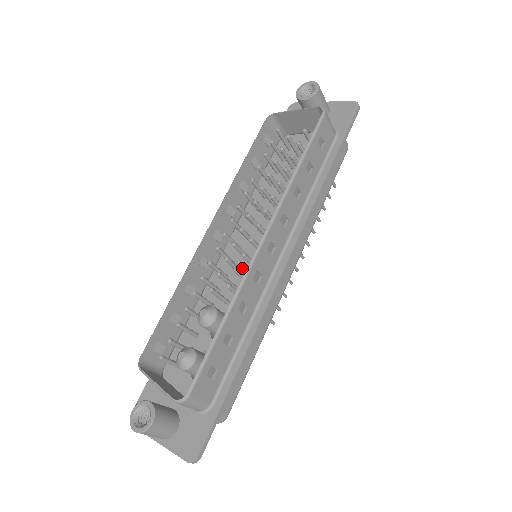
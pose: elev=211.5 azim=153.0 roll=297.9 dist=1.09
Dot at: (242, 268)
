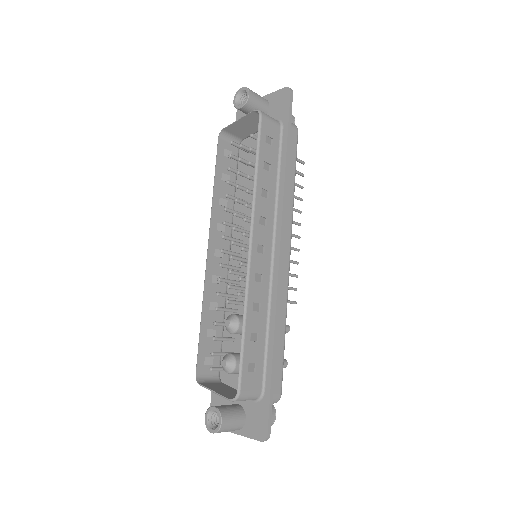
Dot at: occluded
